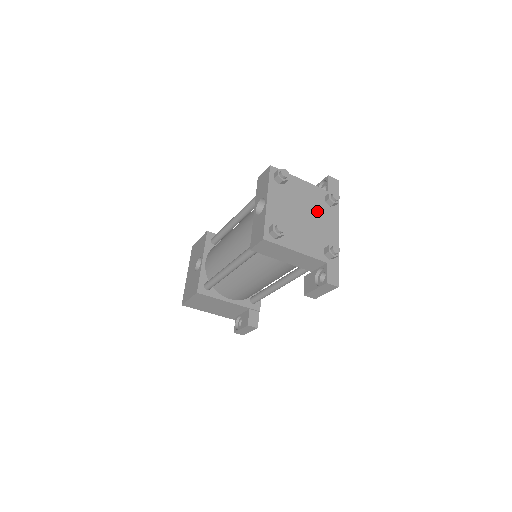
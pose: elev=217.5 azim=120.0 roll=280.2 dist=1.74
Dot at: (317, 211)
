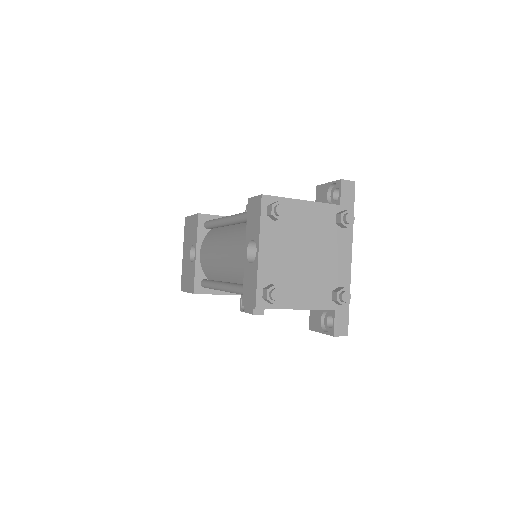
Dot at: (324, 241)
